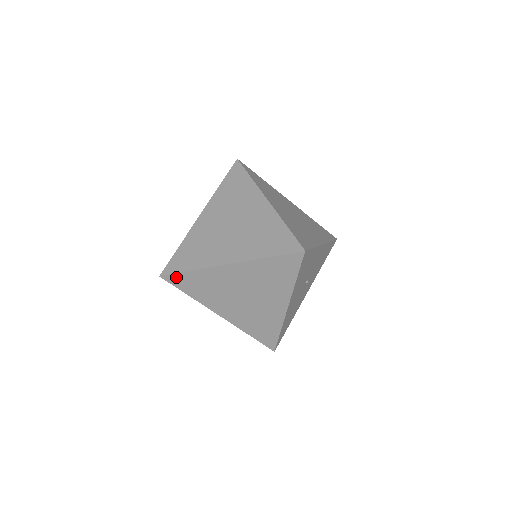
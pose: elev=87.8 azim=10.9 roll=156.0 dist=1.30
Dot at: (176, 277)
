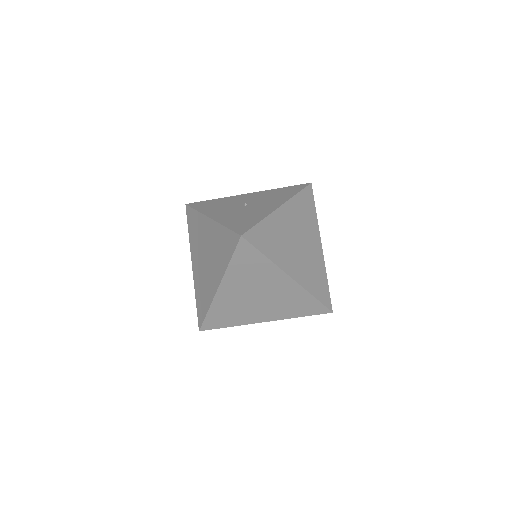
Dot at: (250, 248)
